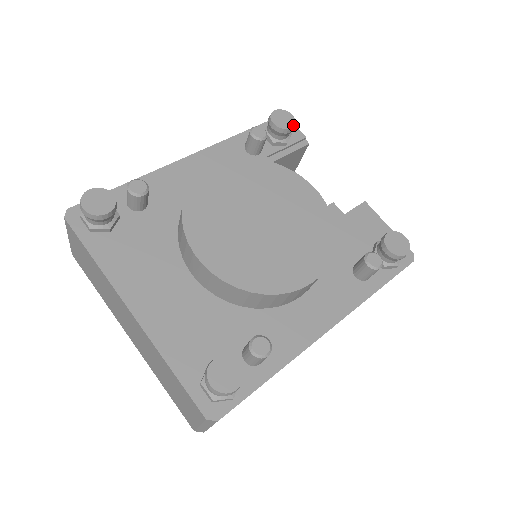
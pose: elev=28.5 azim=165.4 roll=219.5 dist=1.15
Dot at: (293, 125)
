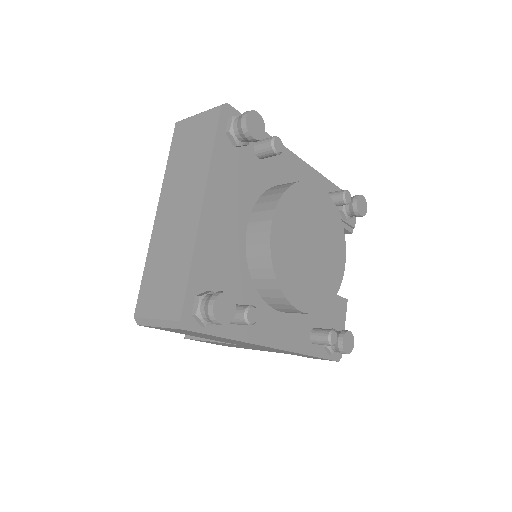
Dot at: (363, 215)
